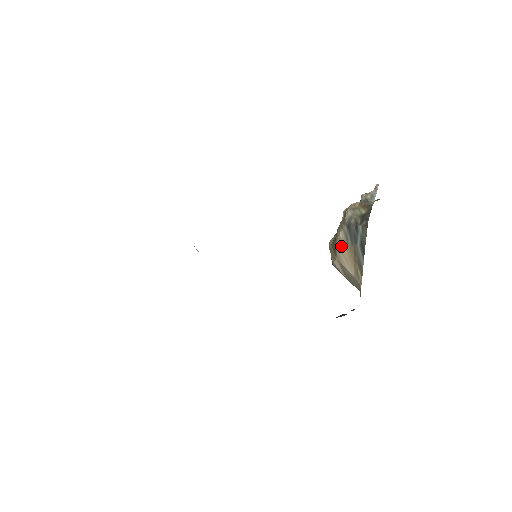
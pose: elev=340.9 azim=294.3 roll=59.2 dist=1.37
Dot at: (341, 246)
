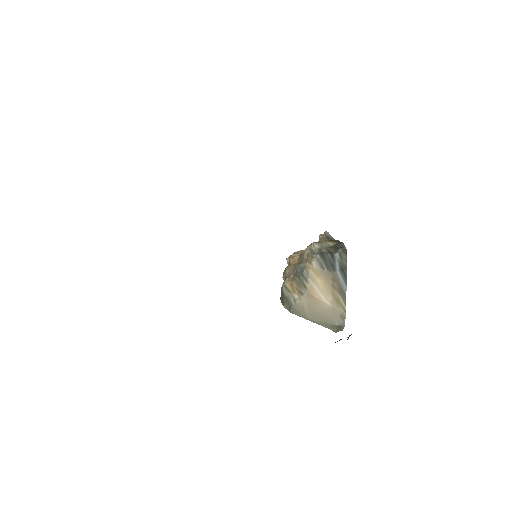
Dot at: (314, 275)
